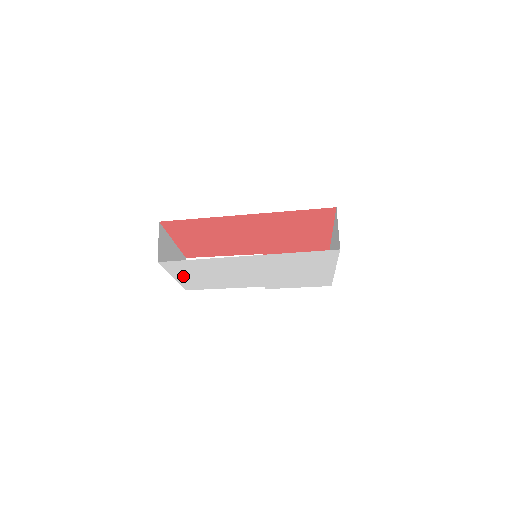
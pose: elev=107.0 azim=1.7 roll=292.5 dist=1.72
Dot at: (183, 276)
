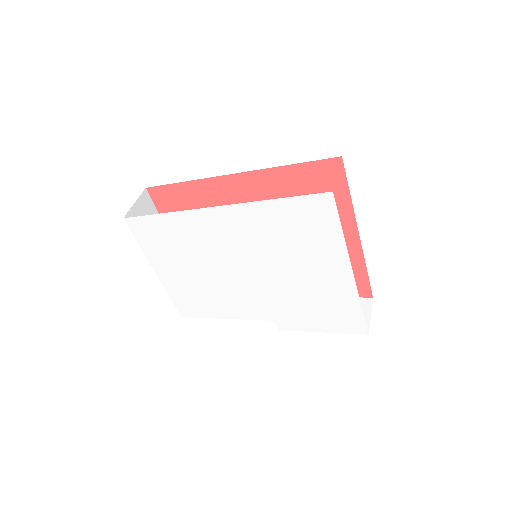
Dot at: (165, 269)
